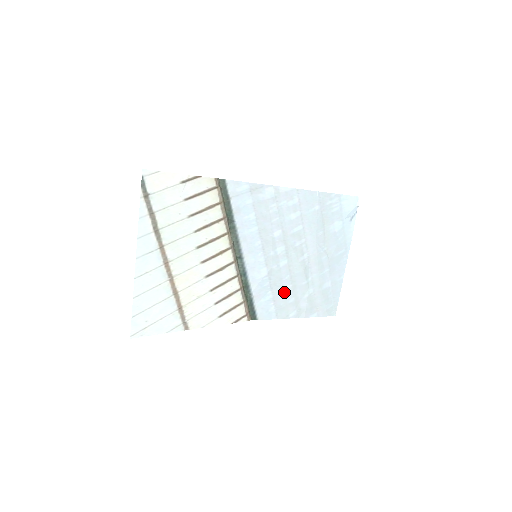
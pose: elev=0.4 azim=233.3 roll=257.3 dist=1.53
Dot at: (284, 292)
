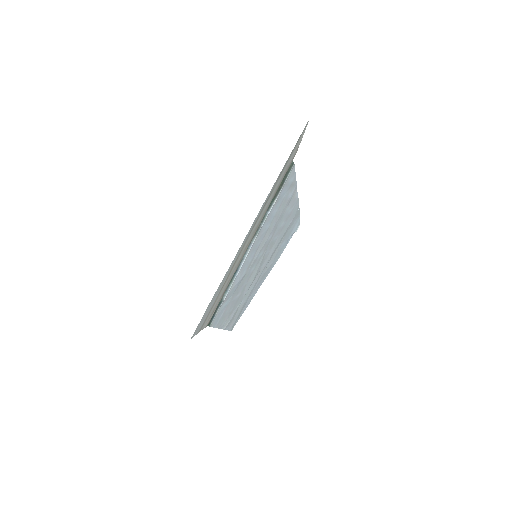
Dot at: (234, 299)
